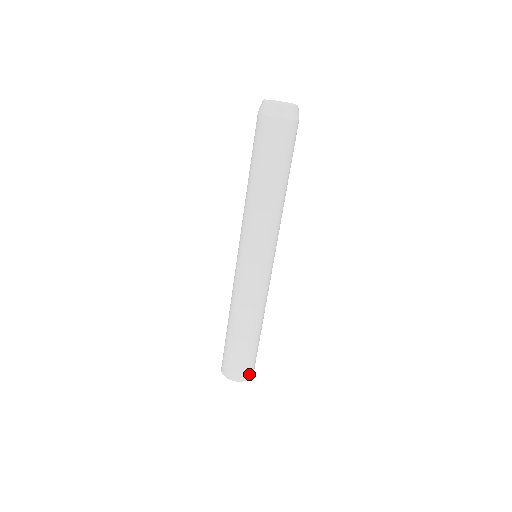
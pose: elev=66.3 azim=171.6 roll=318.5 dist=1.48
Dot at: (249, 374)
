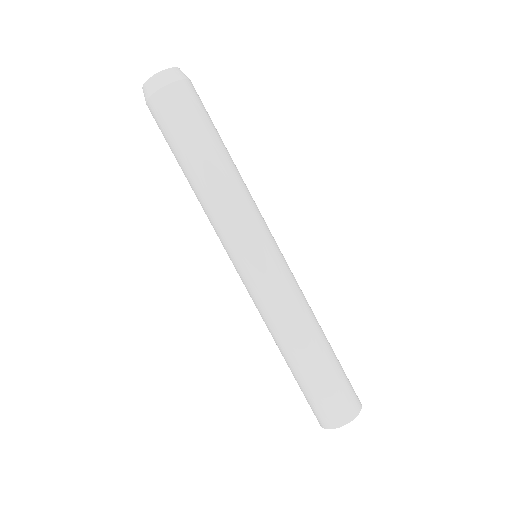
Dot at: (356, 402)
